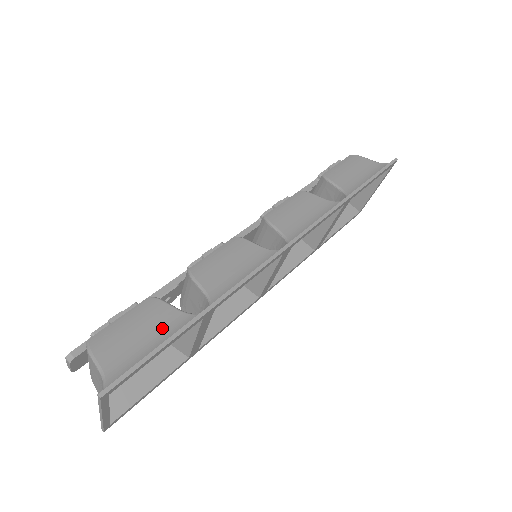
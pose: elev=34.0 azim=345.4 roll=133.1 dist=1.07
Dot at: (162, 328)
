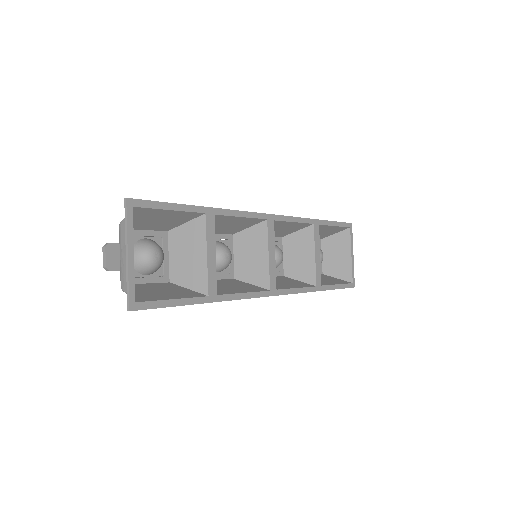
Dot at: (175, 217)
